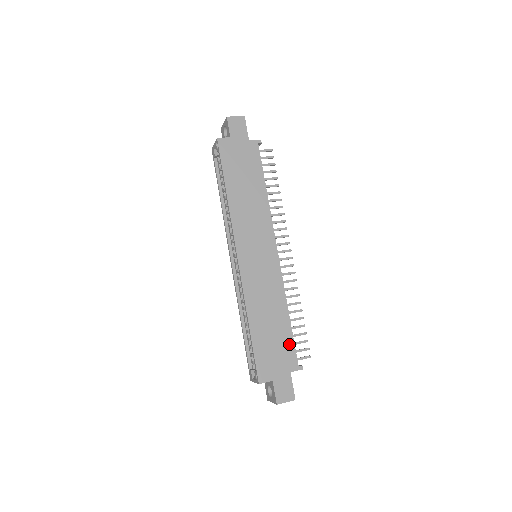
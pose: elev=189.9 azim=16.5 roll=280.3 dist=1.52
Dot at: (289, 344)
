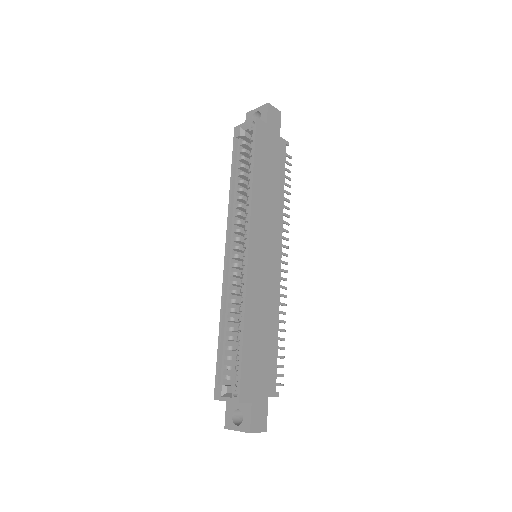
Dot at: (273, 364)
